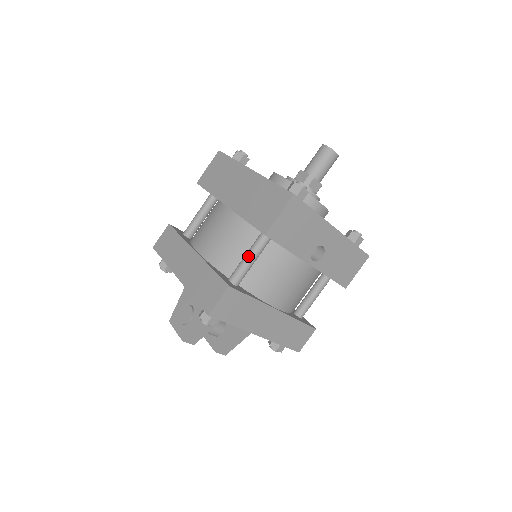
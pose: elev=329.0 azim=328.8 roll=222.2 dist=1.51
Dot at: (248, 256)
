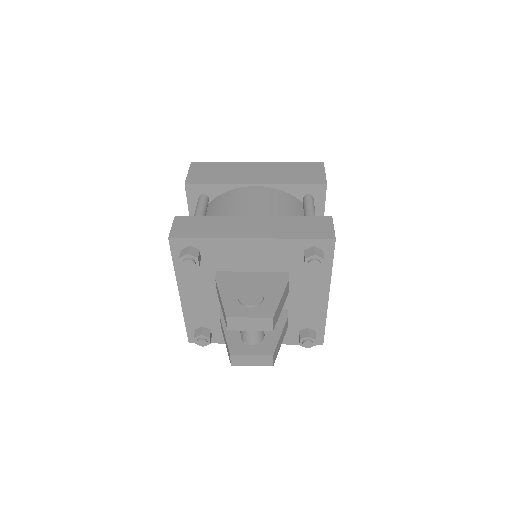
Dot at: (312, 208)
